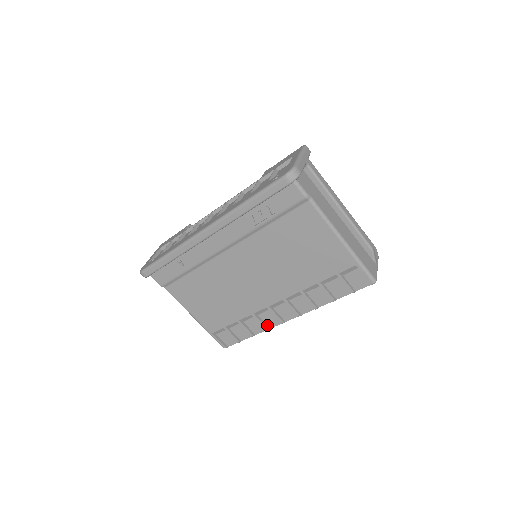
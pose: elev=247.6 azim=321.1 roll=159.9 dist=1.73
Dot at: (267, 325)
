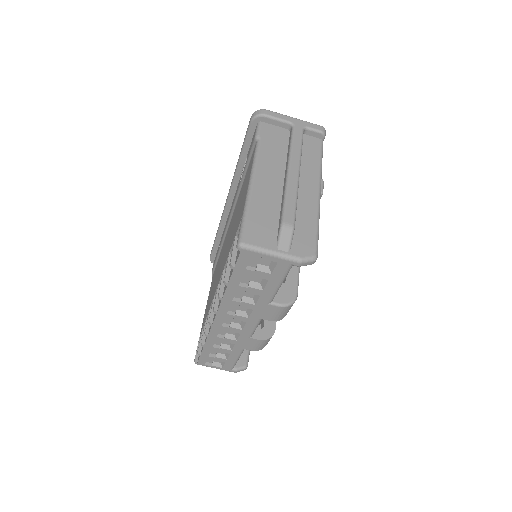
Dot at: (209, 329)
